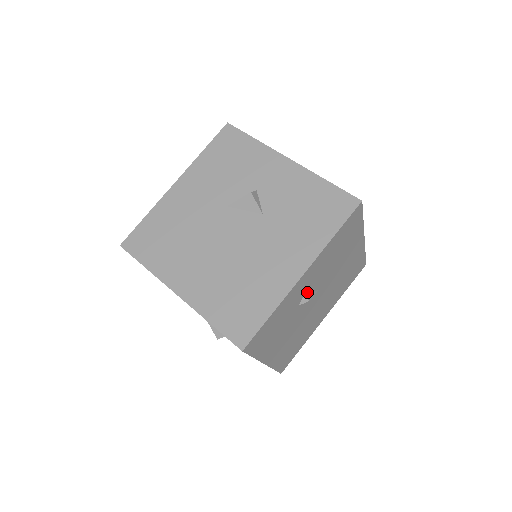
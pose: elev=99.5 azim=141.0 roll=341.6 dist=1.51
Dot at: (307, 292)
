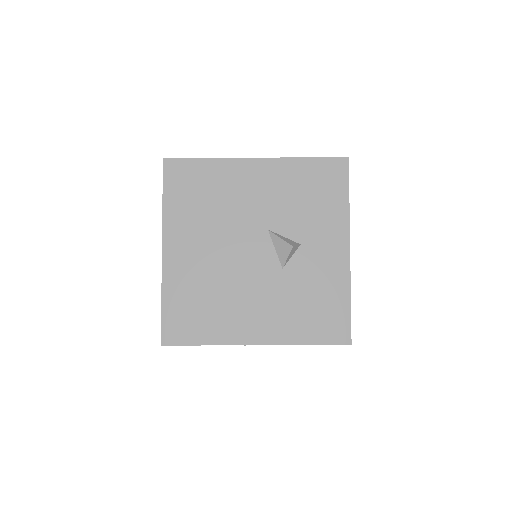
Dot at: occluded
